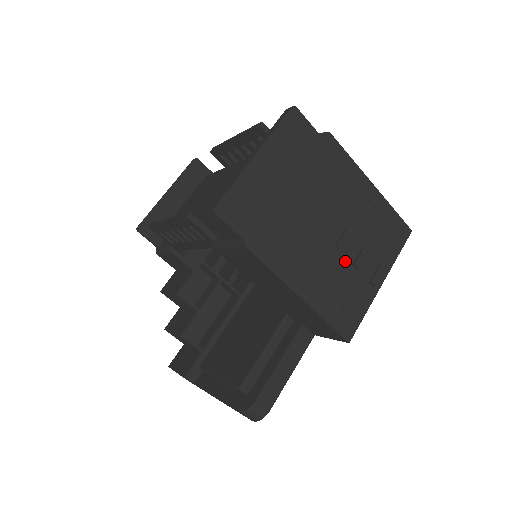
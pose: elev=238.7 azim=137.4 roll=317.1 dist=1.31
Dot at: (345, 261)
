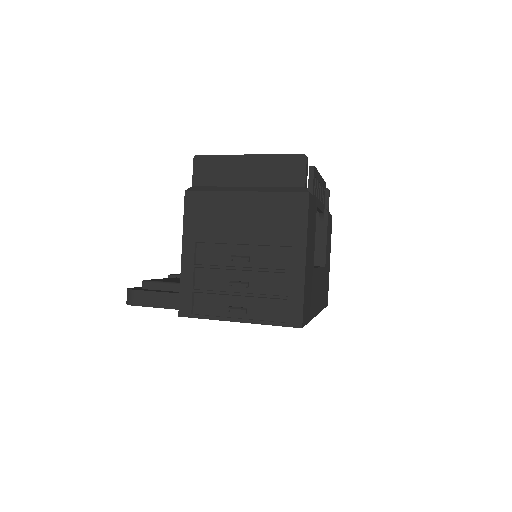
Dot at: (229, 272)
